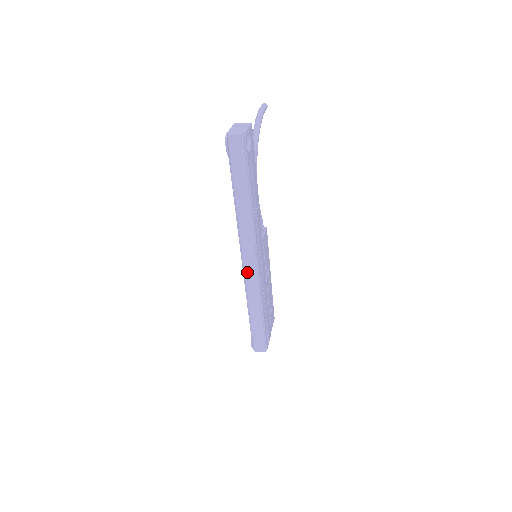
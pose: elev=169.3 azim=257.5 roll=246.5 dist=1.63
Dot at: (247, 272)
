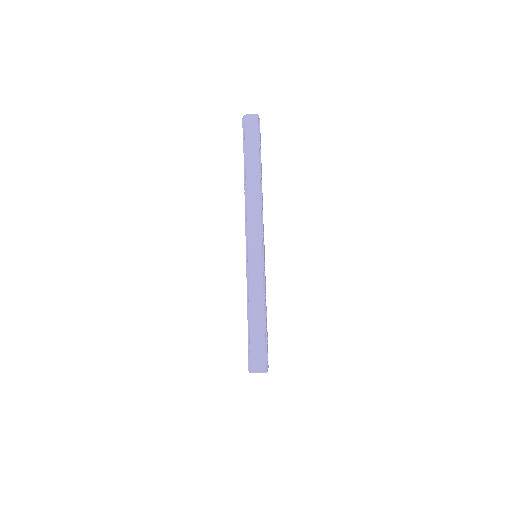
Dot at: (251, 249)
